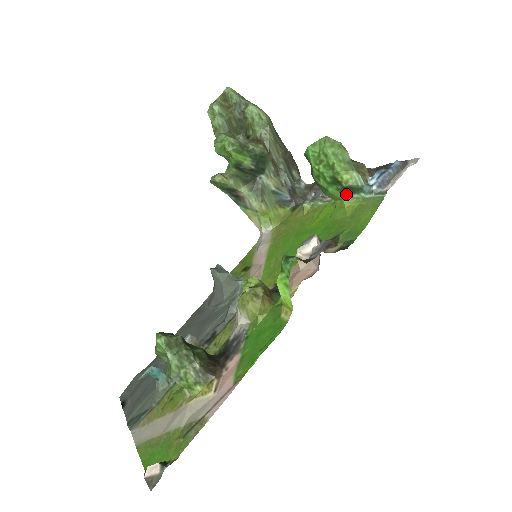
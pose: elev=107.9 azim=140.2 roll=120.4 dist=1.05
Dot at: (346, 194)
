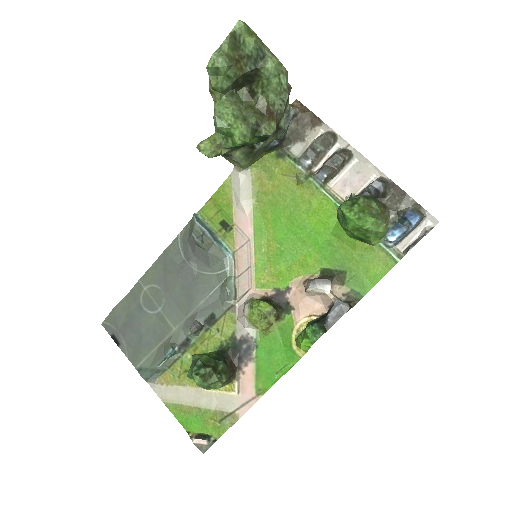
Dot at: occluded
